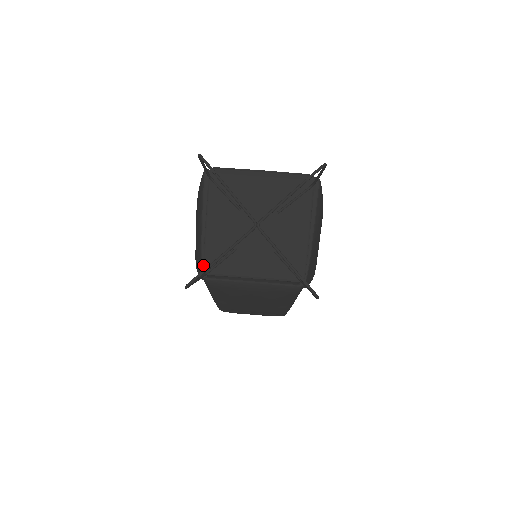
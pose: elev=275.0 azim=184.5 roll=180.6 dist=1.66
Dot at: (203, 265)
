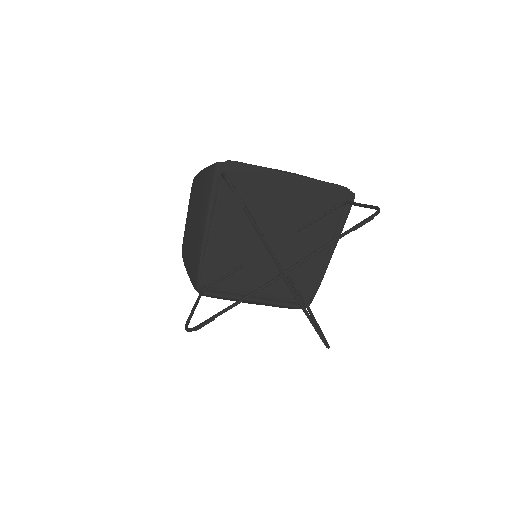
Dot at: (200, 280)
